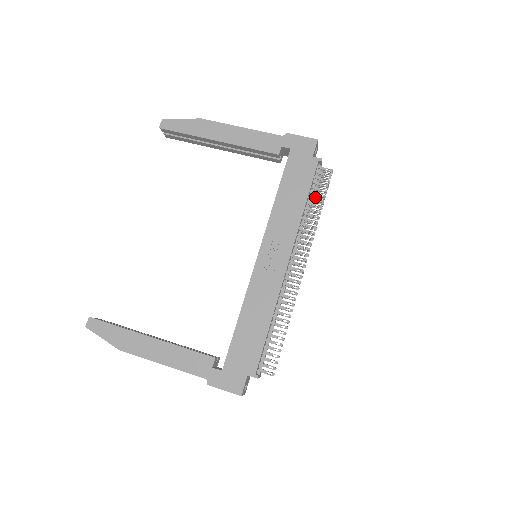
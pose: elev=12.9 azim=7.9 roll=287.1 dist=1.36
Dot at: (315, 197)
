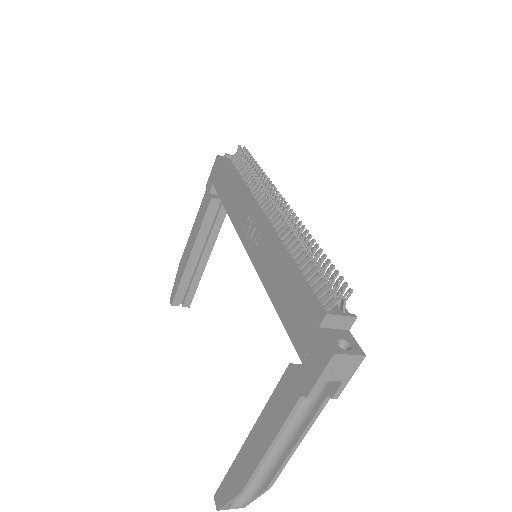
Dot at: occluded
